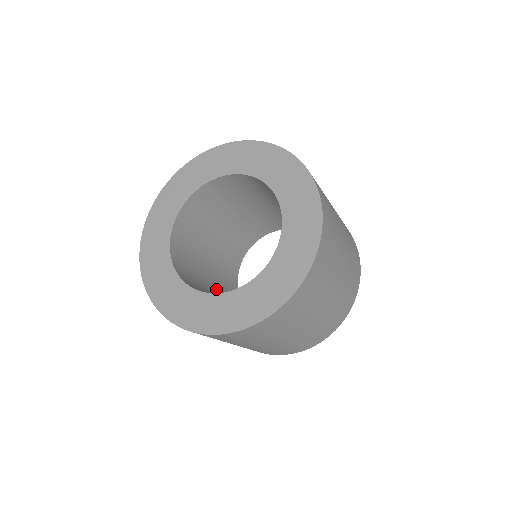
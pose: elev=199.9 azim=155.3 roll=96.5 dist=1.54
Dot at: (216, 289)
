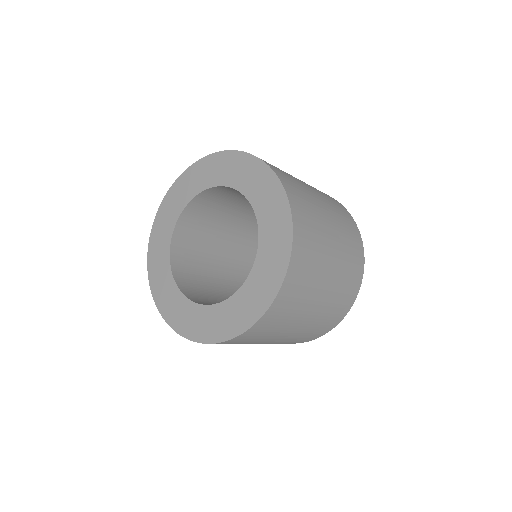
Dot at: (222, 278)
